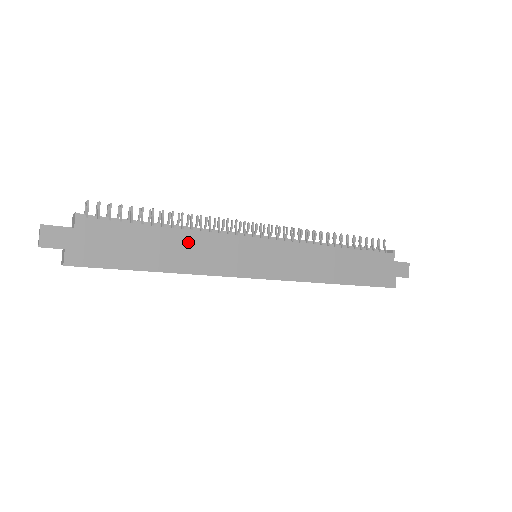
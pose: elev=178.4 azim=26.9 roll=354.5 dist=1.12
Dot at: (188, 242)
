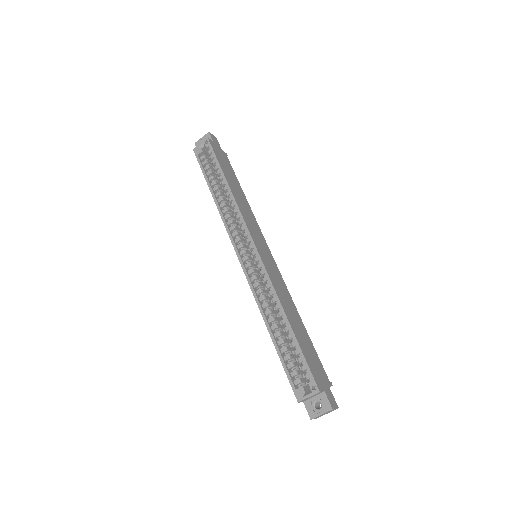
Dot at: (245, 203)
